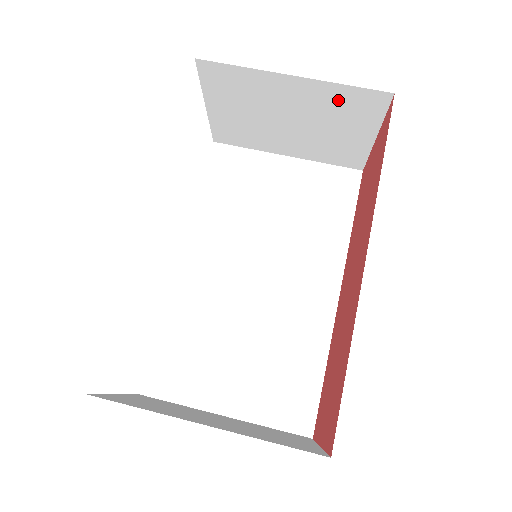
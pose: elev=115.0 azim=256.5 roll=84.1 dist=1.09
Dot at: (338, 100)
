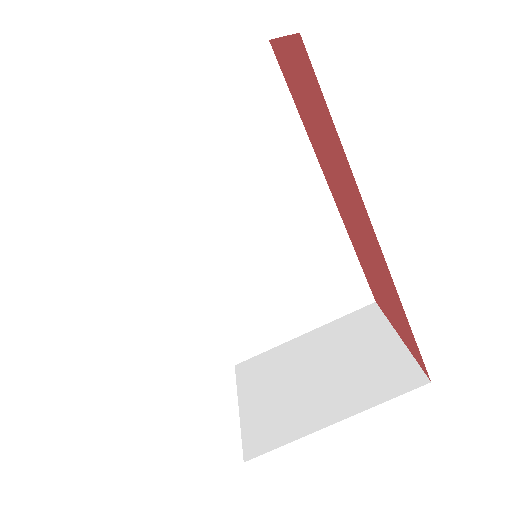
Dot at: occluded
